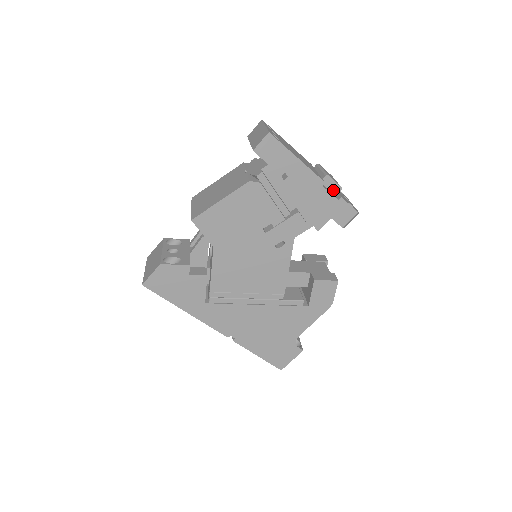
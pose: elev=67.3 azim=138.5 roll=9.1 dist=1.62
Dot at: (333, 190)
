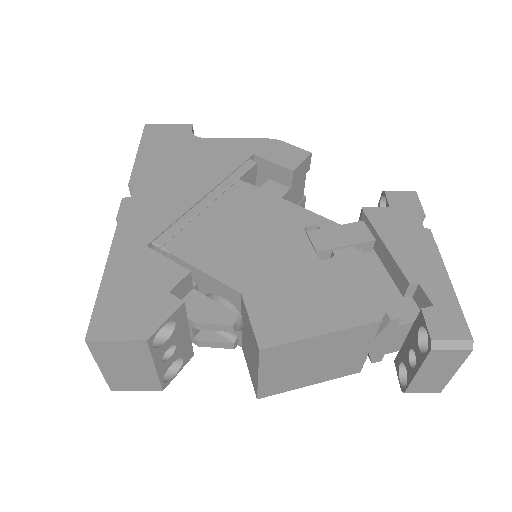
Dot at: occluded
